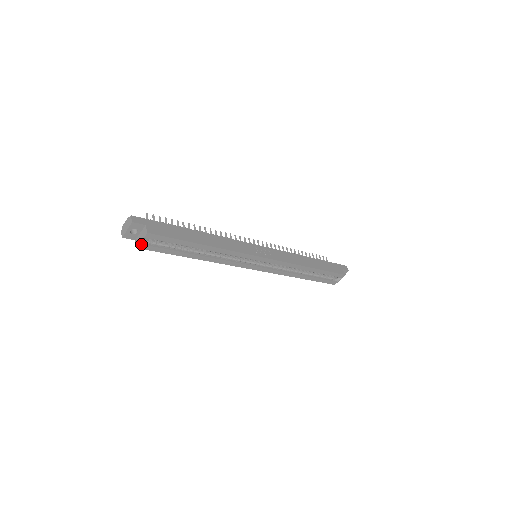
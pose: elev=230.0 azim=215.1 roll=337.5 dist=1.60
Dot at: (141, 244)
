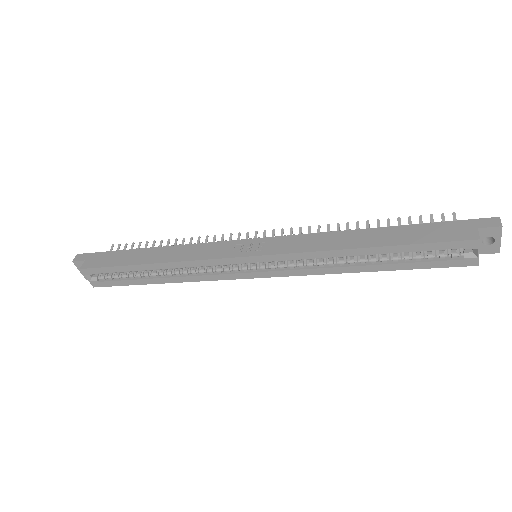
Dot at: (91, 282)
